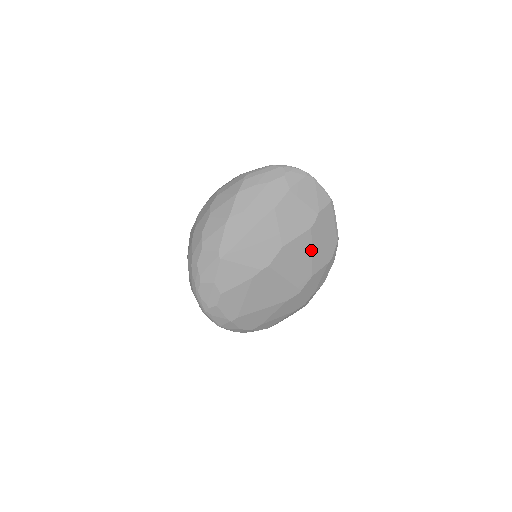
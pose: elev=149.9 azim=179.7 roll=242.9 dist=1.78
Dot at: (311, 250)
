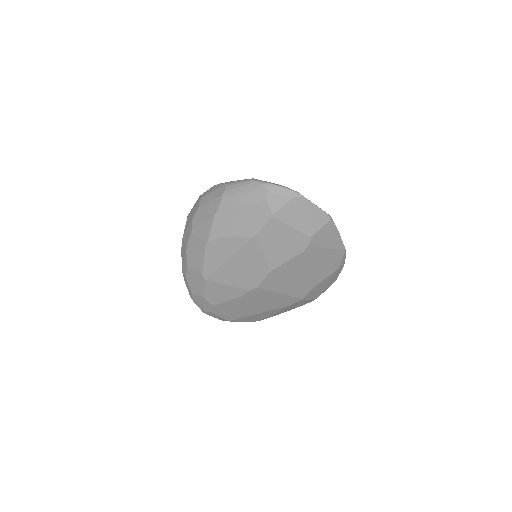
Dot at: (308, 268)
